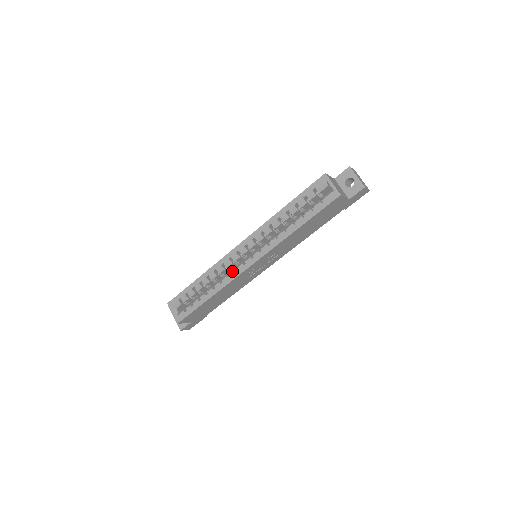
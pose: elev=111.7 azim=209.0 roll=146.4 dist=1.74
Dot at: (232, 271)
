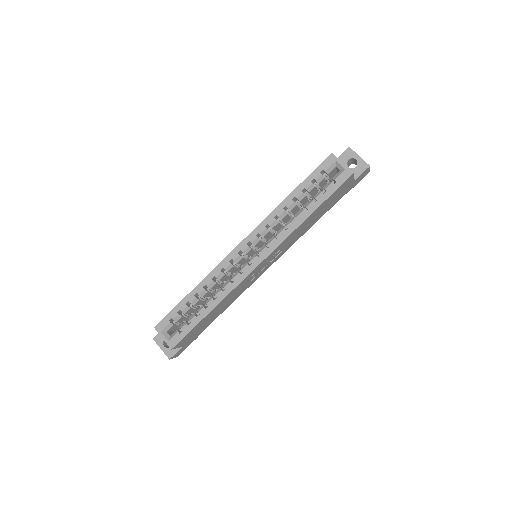
Dot at: (236, 275)
